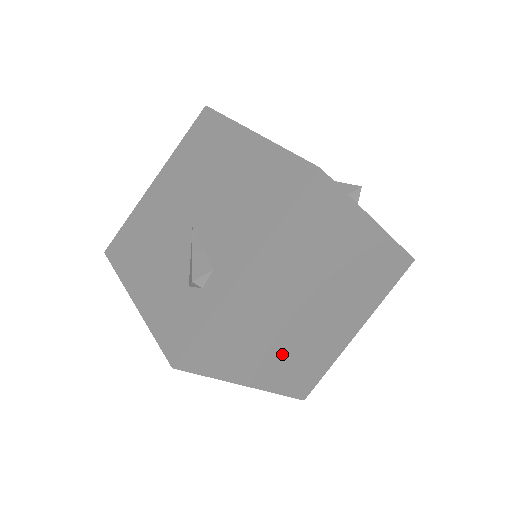
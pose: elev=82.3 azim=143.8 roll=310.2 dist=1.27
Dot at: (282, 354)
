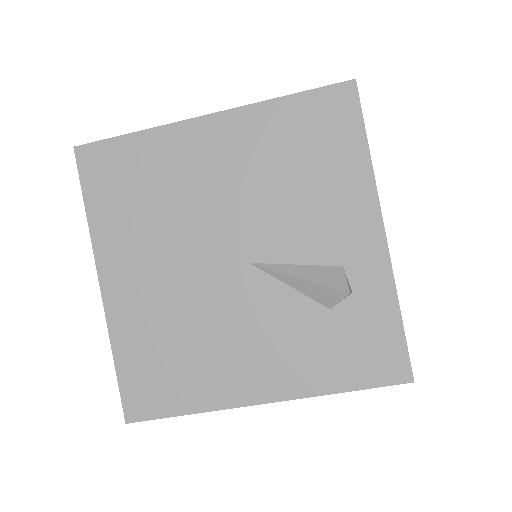
Dot at: occluded
